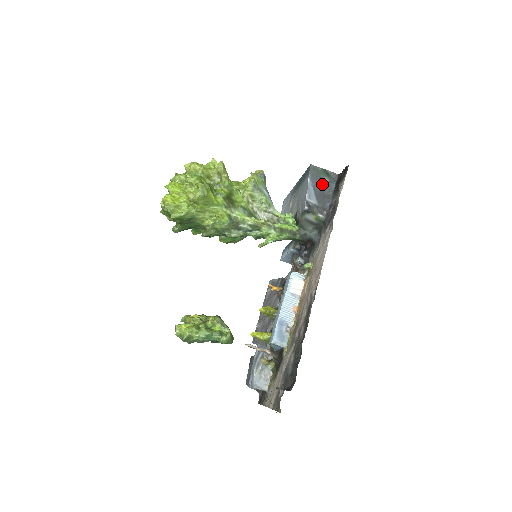
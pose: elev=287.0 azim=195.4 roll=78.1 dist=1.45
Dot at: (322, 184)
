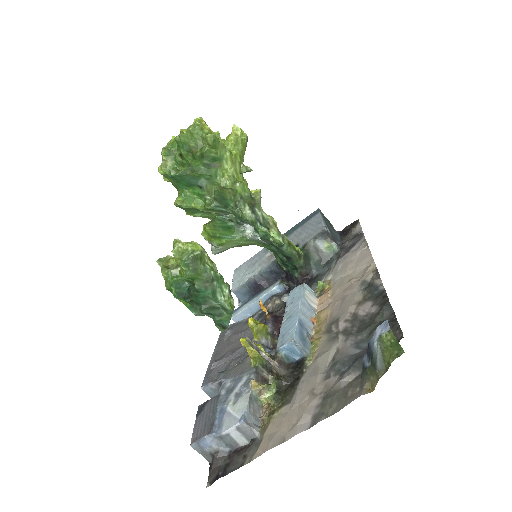
Dot at: (329, 227)
